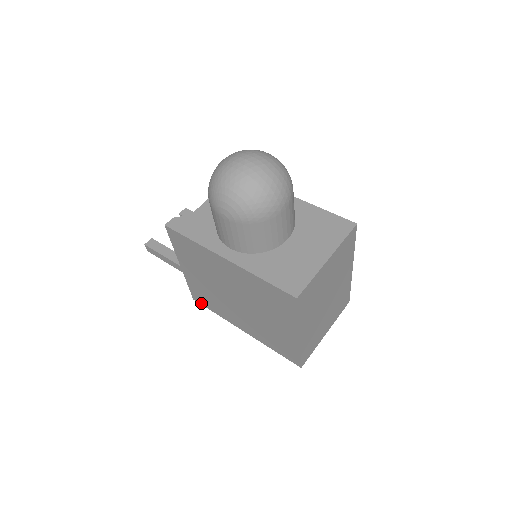
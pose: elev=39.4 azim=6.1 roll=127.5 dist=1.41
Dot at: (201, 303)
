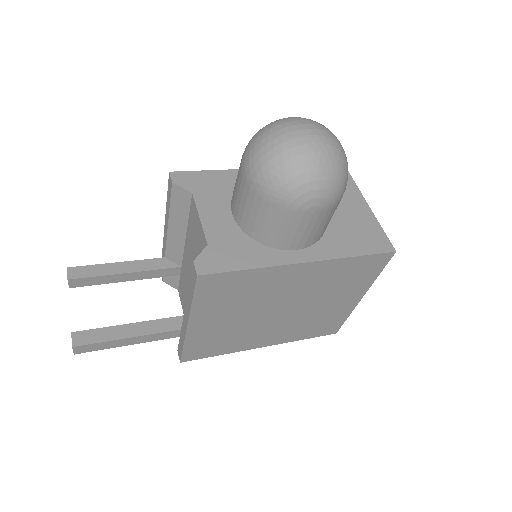
Dot at: (196, 358)
